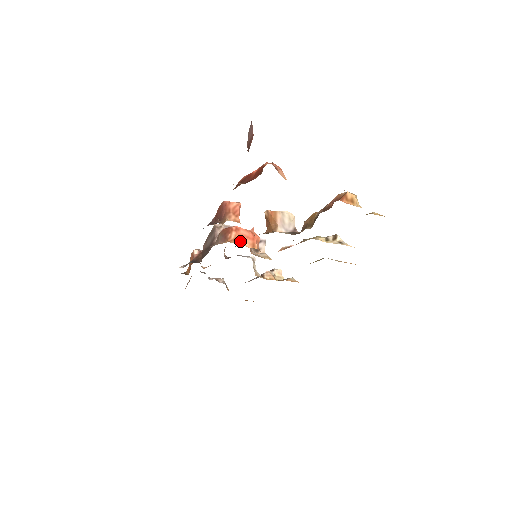
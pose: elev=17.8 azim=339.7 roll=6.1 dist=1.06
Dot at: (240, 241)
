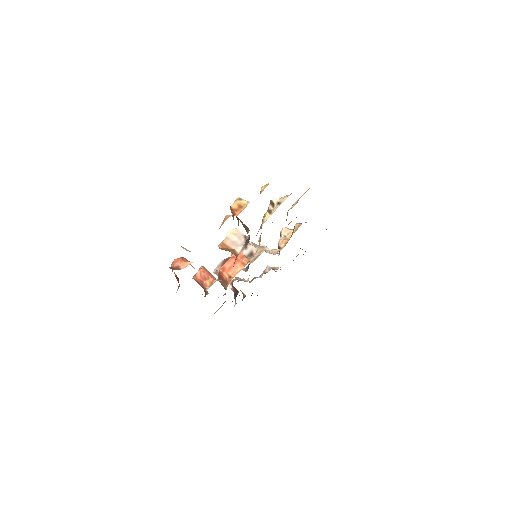
Dot at: (233, 273)
